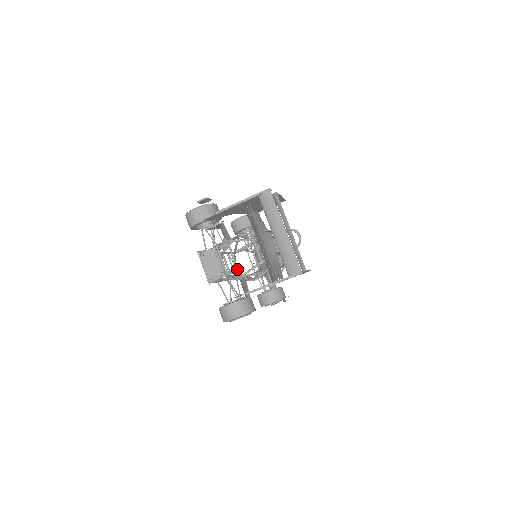
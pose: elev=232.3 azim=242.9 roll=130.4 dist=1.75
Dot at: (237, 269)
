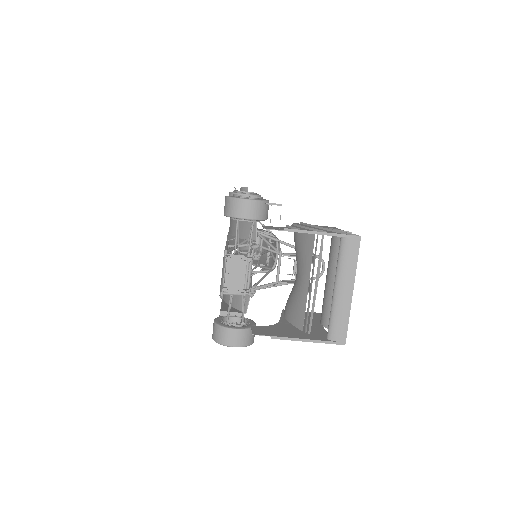
Dot at: (256, 287)
